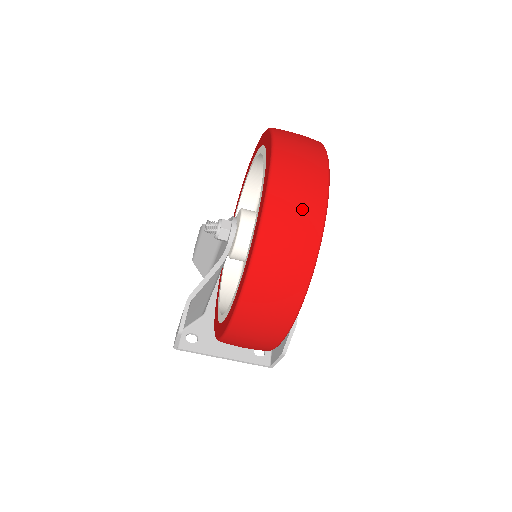
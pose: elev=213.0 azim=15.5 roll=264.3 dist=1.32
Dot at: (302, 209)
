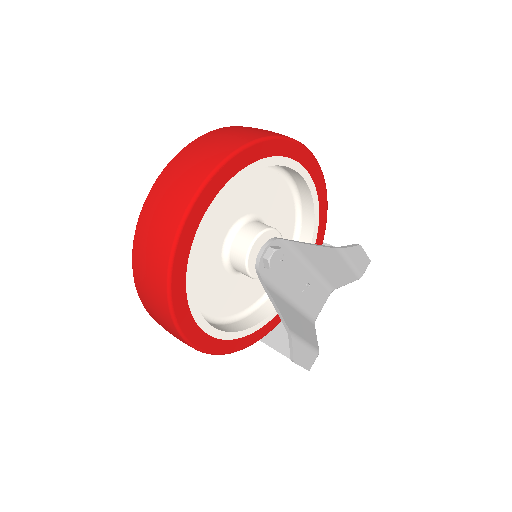
Dot at: (157, 231)
